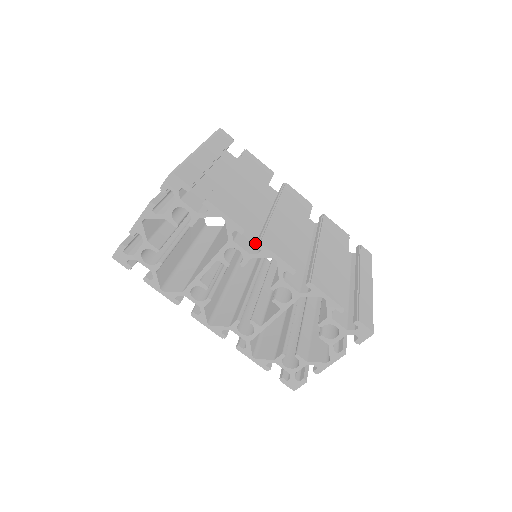
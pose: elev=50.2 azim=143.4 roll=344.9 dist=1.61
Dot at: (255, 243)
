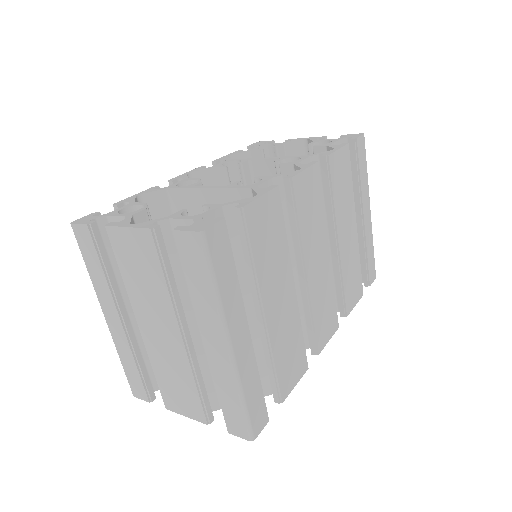
Dot at: occluded
